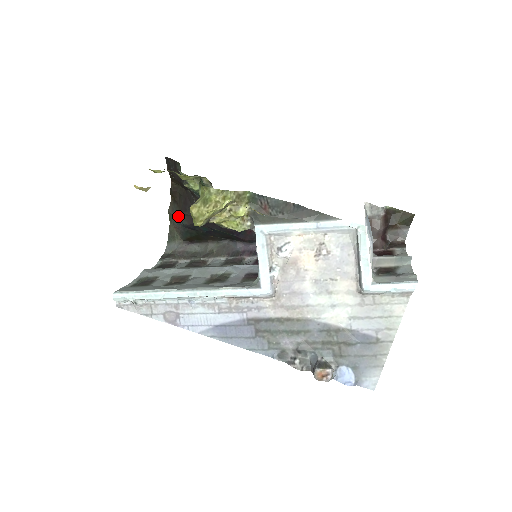
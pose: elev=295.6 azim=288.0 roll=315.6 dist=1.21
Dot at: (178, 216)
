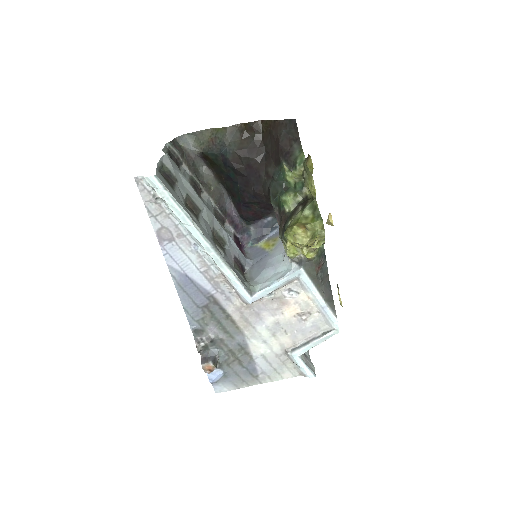
Dot at: (232, 146)
